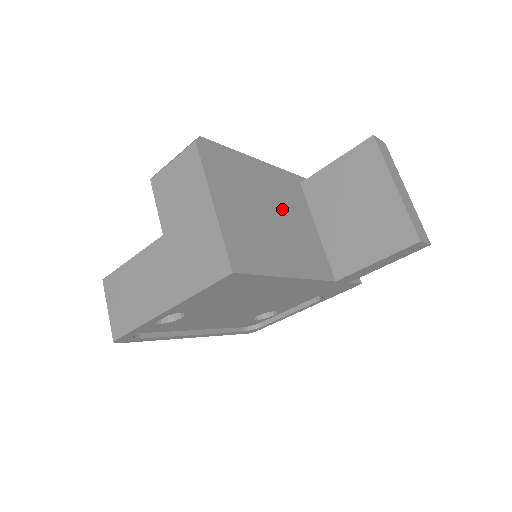
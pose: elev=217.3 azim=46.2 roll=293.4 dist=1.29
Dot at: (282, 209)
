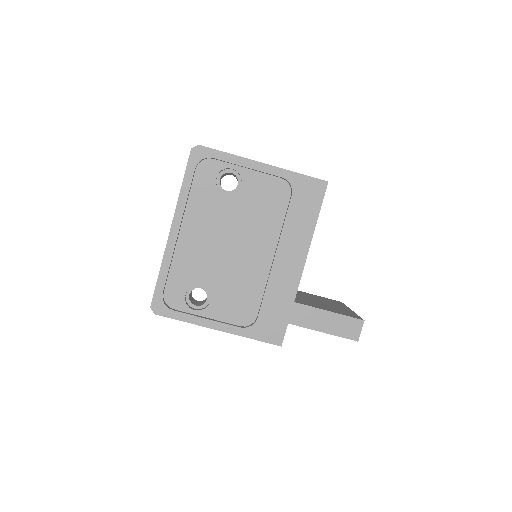
Dot at: occluded
